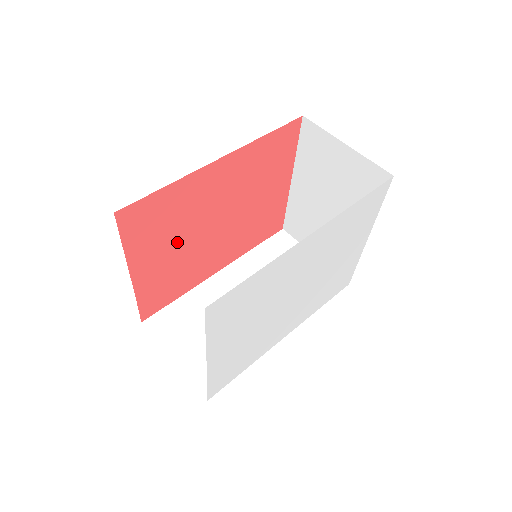
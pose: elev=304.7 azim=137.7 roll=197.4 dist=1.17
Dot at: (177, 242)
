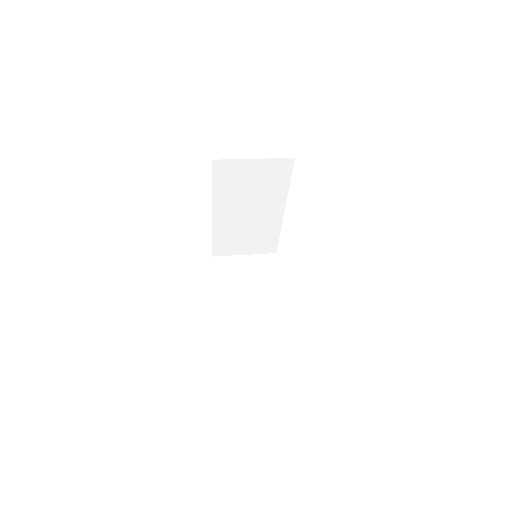
Dot at: occluded
